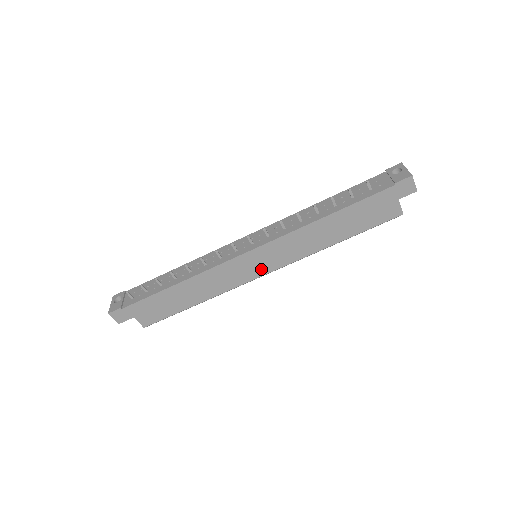
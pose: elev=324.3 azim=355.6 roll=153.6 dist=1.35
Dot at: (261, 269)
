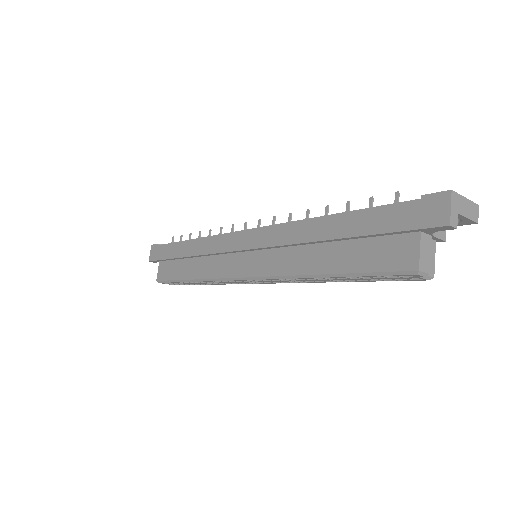
Dot at: (244, 267)
